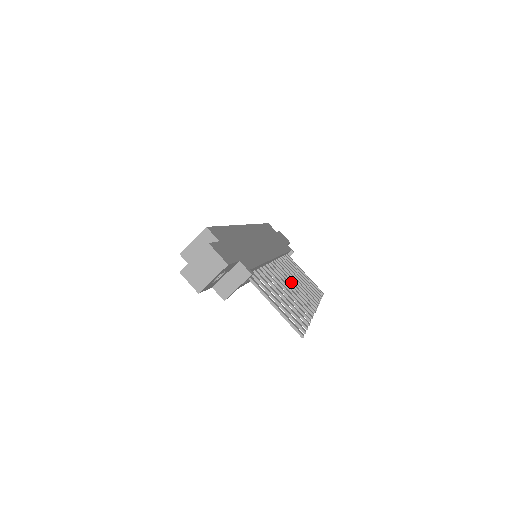
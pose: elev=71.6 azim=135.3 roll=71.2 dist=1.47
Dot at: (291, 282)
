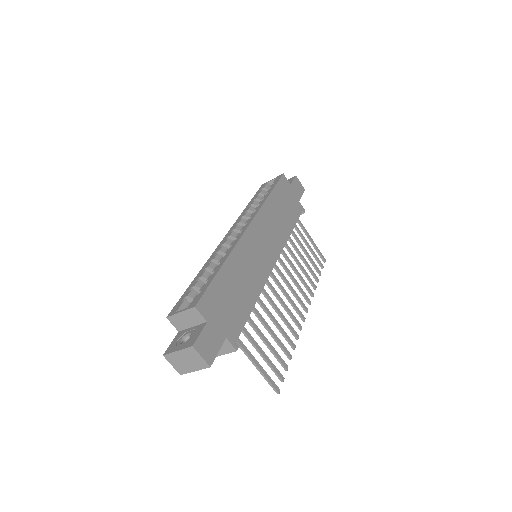
Dot at: (288, 285)
